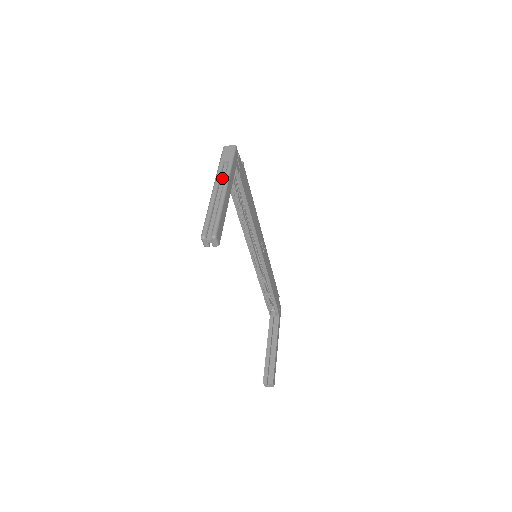
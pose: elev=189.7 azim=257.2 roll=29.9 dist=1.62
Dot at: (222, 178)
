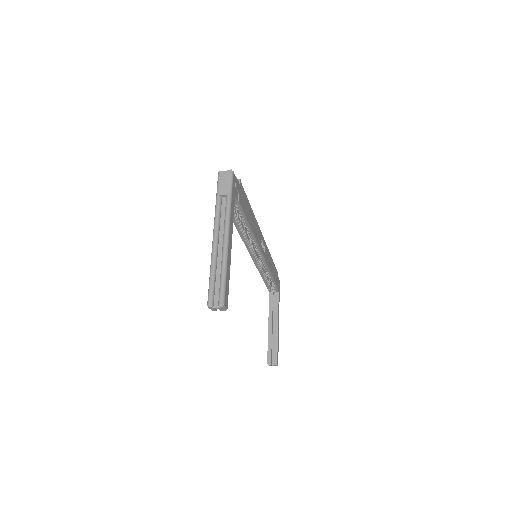
Dot at: (222, 219)
